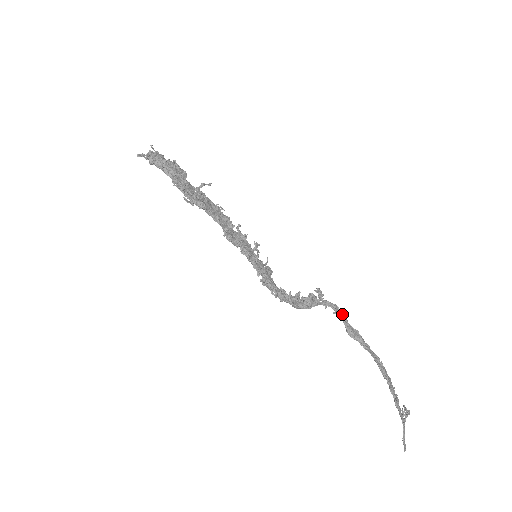
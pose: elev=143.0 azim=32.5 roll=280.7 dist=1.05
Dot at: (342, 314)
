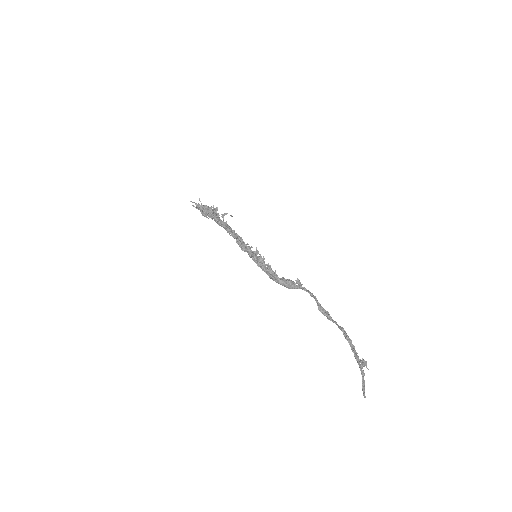
Dot at: (315, 298)
